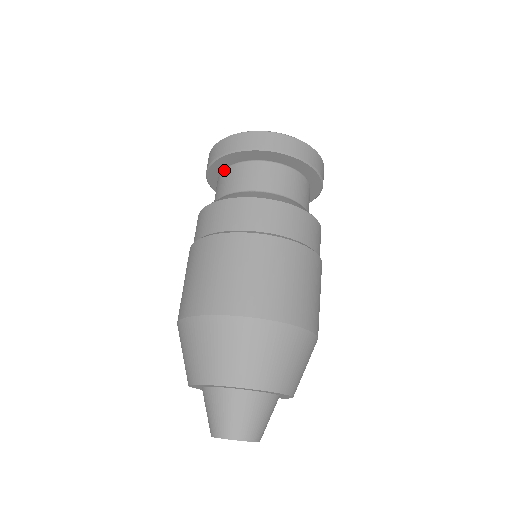
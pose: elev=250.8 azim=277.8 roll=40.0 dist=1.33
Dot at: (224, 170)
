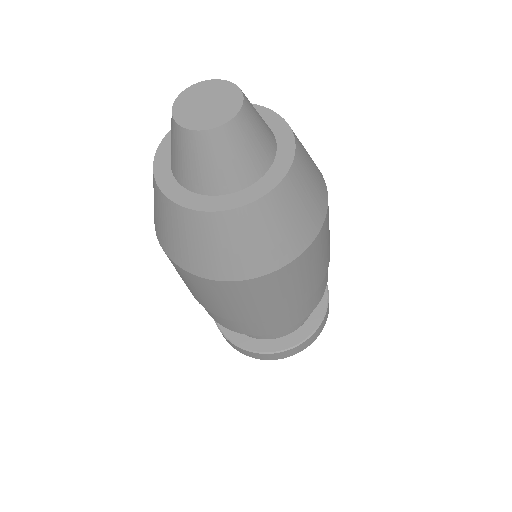
Dot at: occluded
